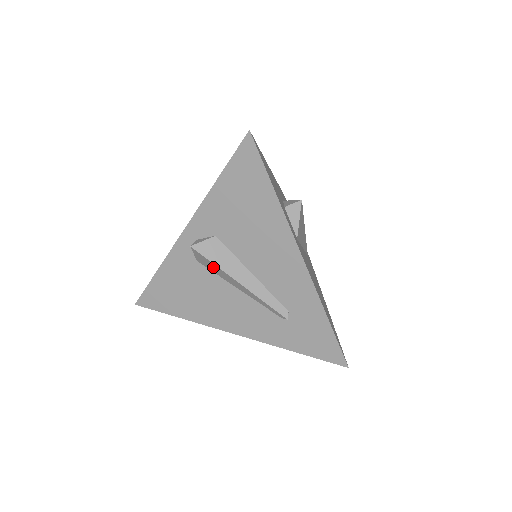
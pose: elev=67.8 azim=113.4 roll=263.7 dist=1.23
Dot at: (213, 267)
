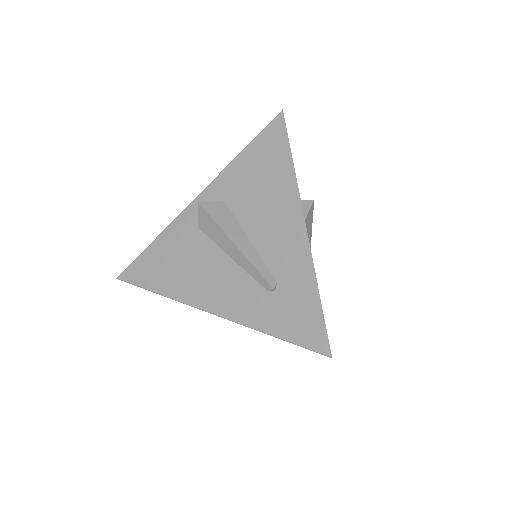
Dot at: (213, 228)
